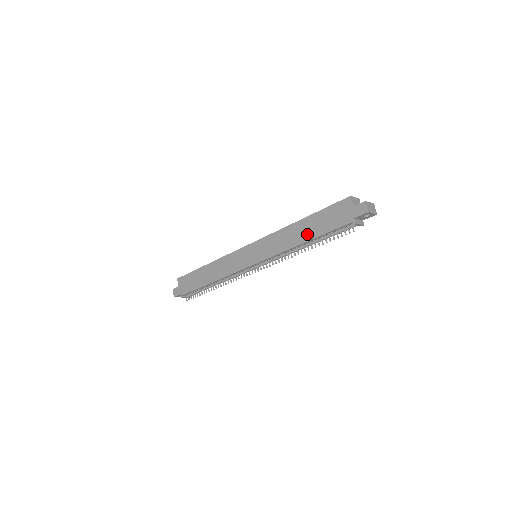
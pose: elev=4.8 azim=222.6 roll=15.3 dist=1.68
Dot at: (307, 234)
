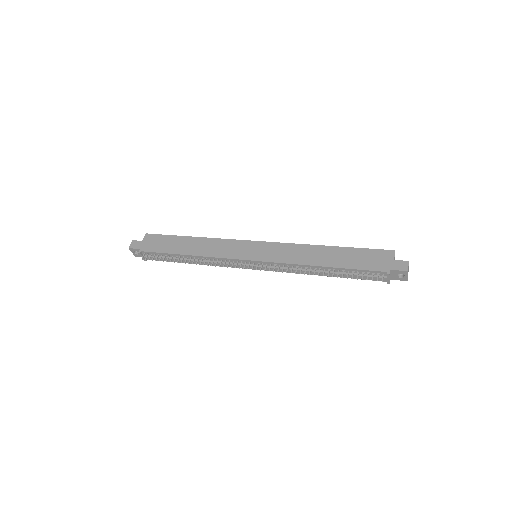
Dot at: (331, 260)
